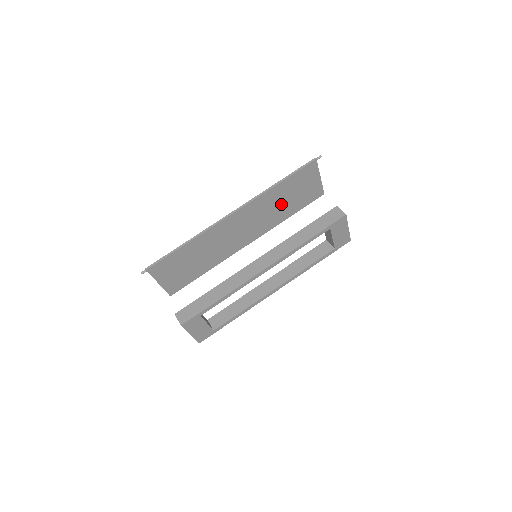
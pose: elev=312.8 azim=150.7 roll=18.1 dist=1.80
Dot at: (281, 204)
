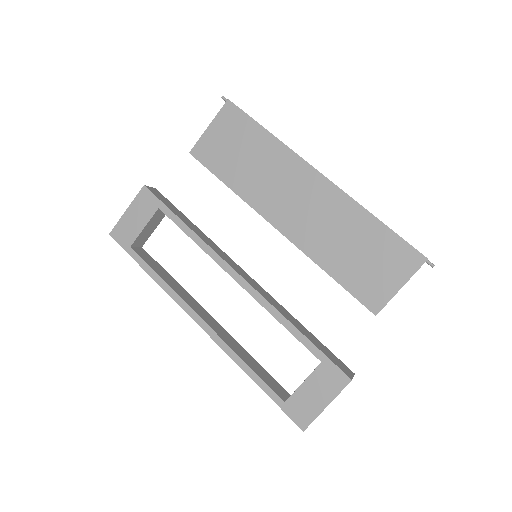
Dot at: (346, 244)
